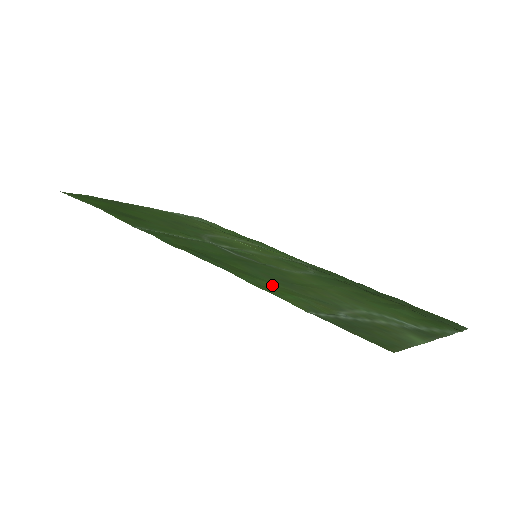
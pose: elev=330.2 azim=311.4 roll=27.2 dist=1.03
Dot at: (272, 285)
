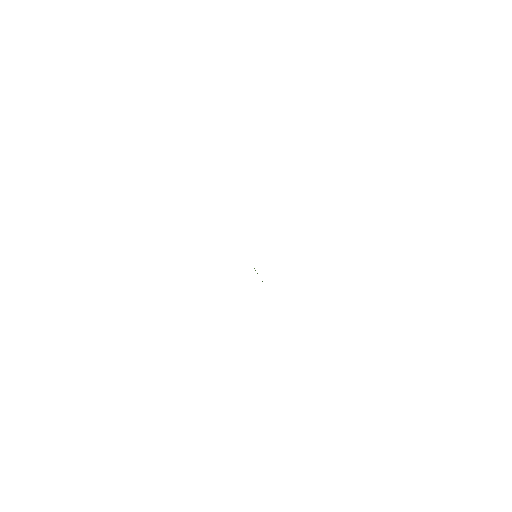
Dot at: occluded
